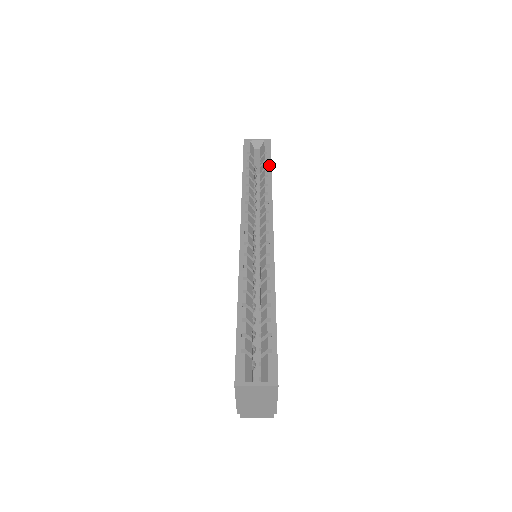
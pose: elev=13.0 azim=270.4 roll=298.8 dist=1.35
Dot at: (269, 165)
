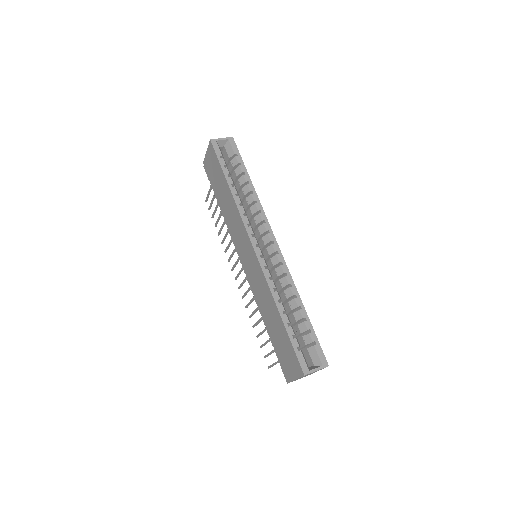
Dot at: (245, 169)
